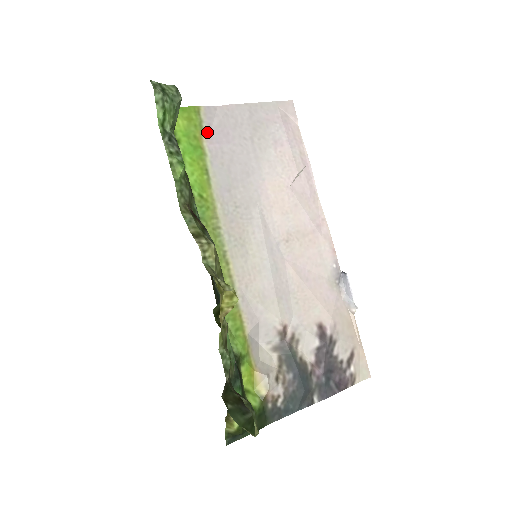
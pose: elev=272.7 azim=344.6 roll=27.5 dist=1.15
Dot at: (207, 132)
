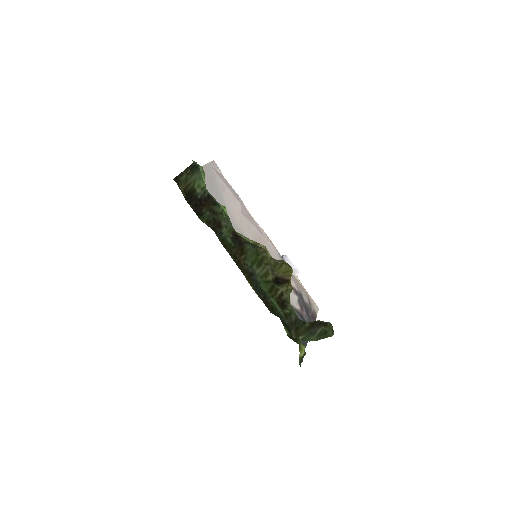
Dot at: occluded
